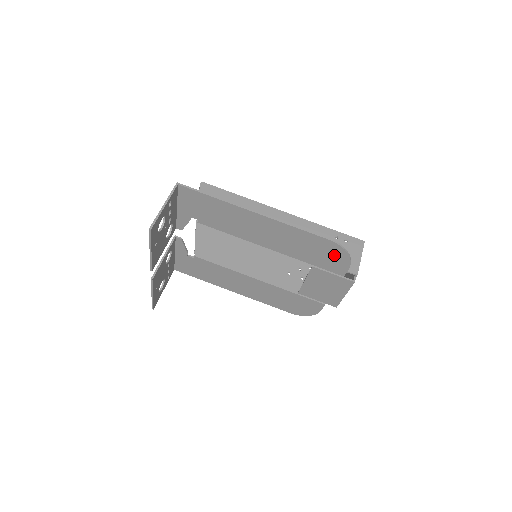
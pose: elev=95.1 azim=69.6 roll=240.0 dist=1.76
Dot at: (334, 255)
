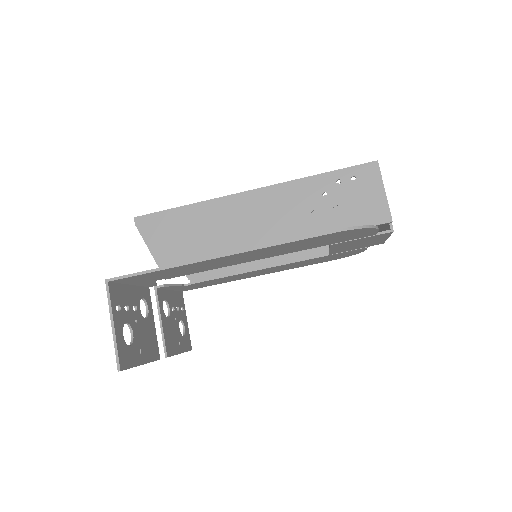
Dot at: (351, 234)
